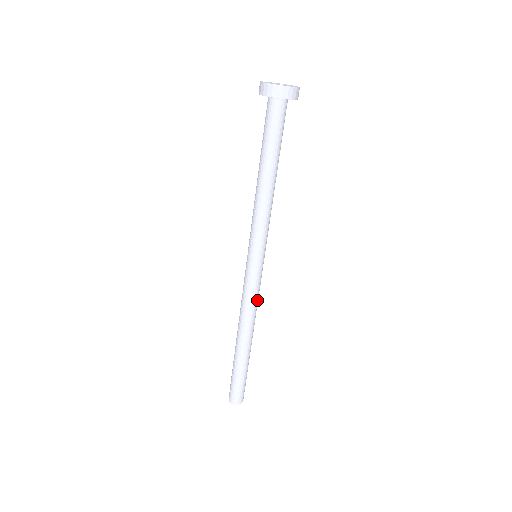
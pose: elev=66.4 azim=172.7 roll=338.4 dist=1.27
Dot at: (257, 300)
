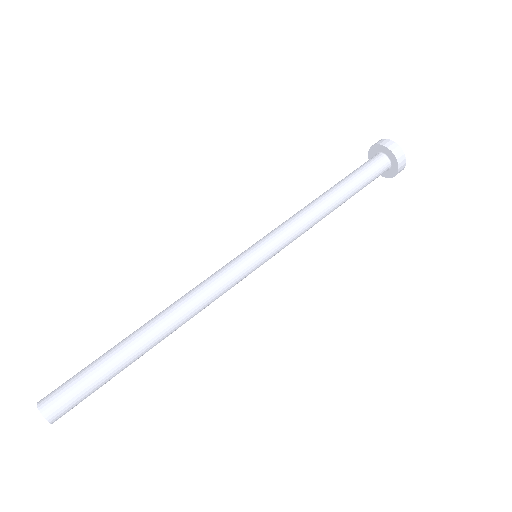
Dot at: (213, 295)
